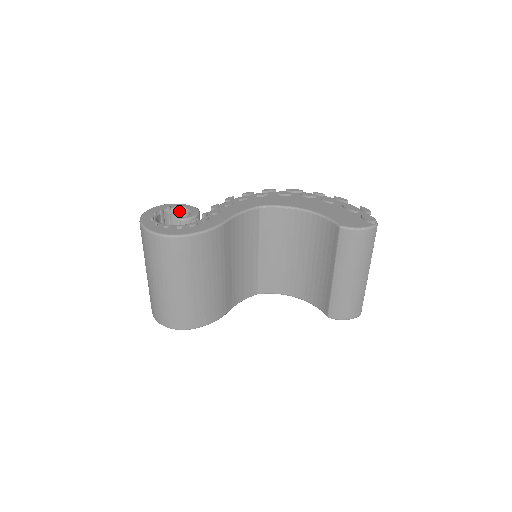
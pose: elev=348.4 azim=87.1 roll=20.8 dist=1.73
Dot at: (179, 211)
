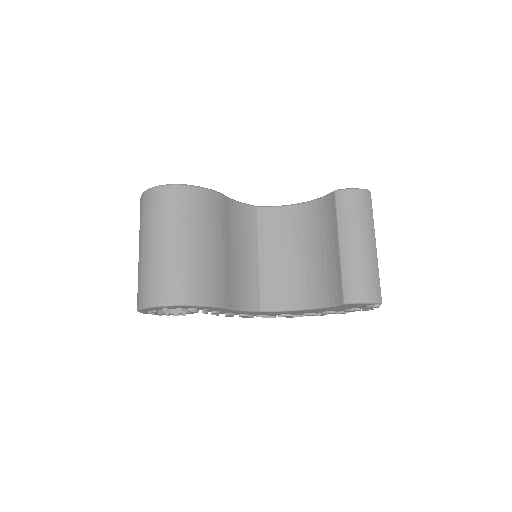
Dot at: occluded
